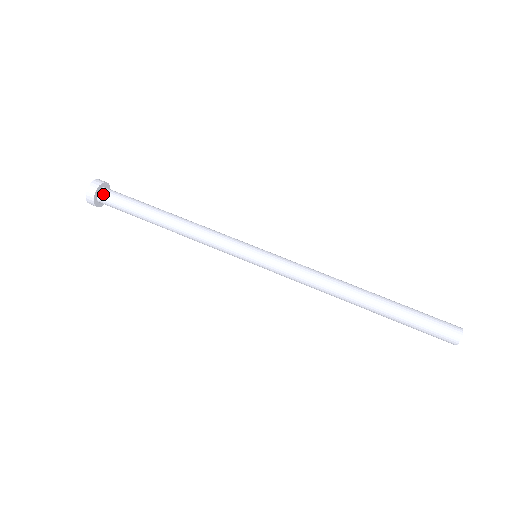
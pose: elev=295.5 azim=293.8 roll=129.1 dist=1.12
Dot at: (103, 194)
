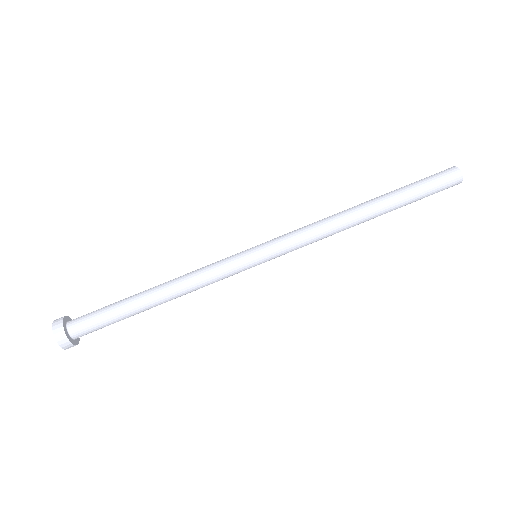
Dot at: (77, 336)
